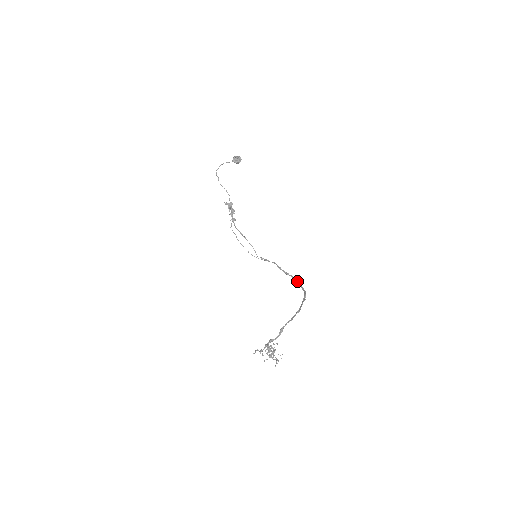
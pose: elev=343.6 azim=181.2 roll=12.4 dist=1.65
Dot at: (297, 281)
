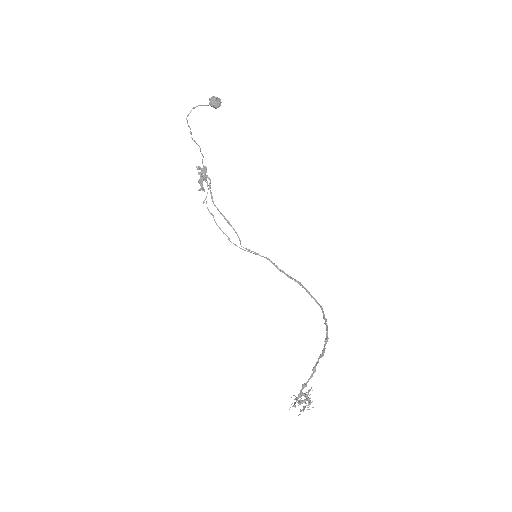
Dot at: (306, 289)
